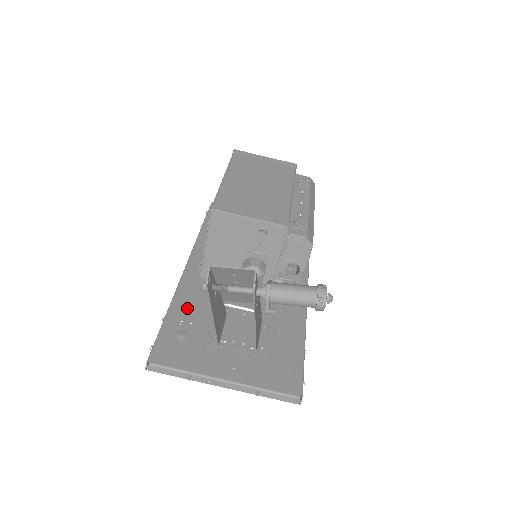
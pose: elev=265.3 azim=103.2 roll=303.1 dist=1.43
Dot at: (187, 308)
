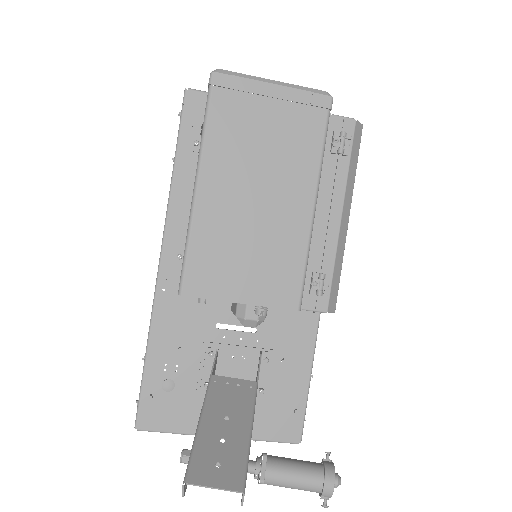
Dot at: (169, 342)
